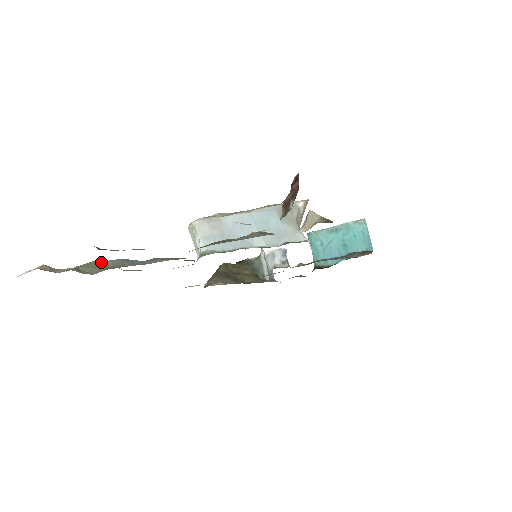
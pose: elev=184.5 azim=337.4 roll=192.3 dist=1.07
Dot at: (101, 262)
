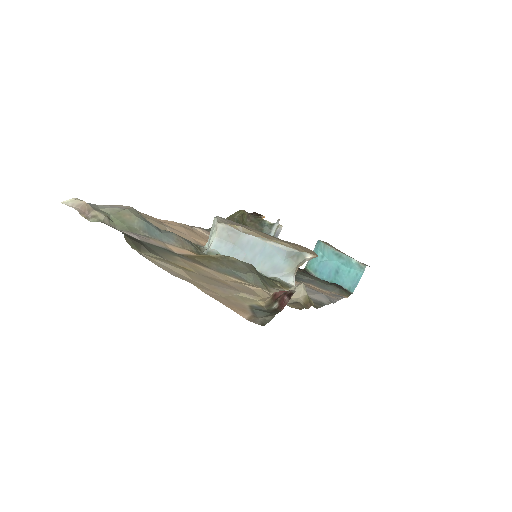
Dot at: (130, 216)
